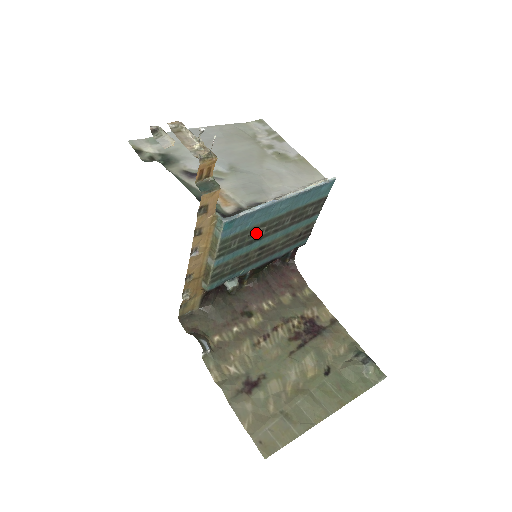
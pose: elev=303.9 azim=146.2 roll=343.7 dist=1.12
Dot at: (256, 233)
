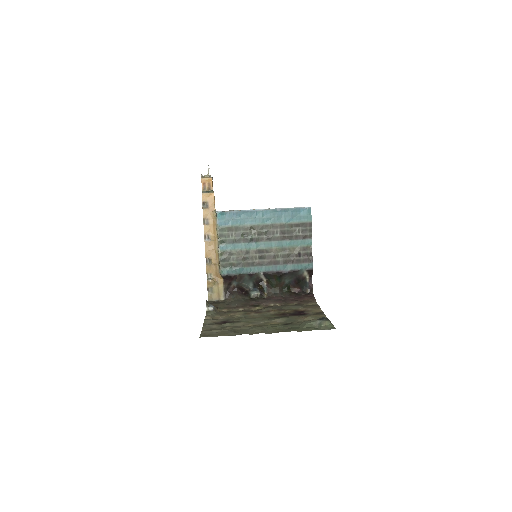
Dot at: (249, 234)
